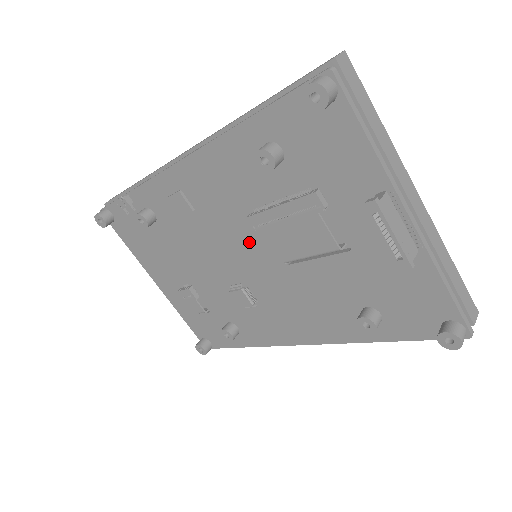
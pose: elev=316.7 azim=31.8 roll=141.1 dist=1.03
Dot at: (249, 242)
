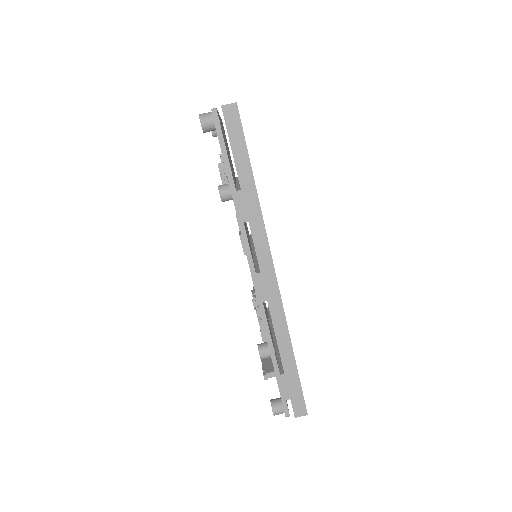
Dot at: occluded
